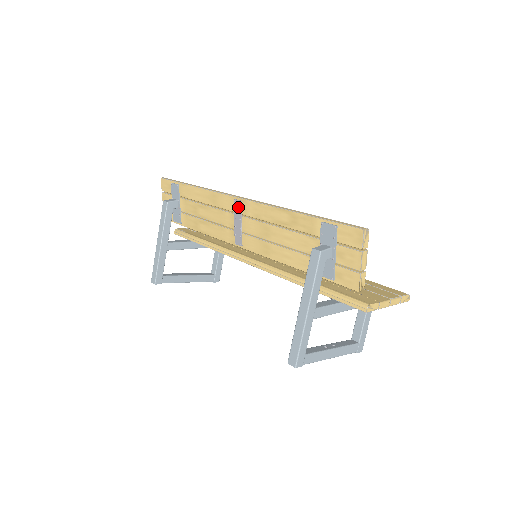
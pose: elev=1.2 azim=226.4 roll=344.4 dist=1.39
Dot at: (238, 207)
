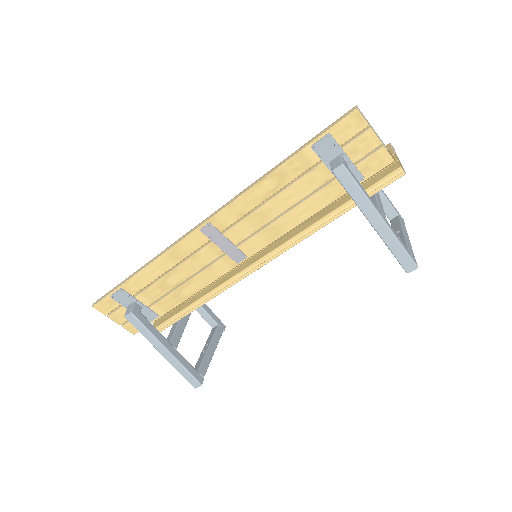
Dot at: (211, 231)
